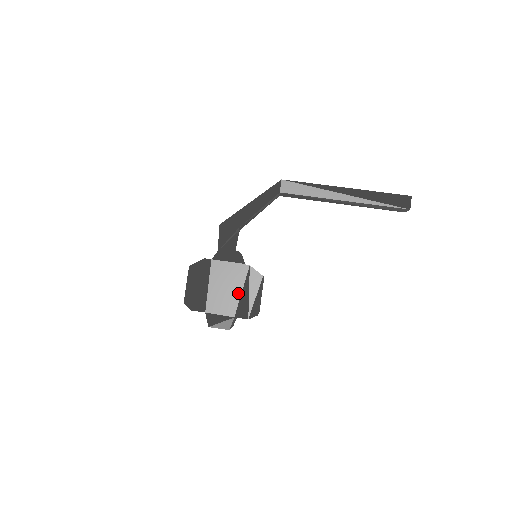
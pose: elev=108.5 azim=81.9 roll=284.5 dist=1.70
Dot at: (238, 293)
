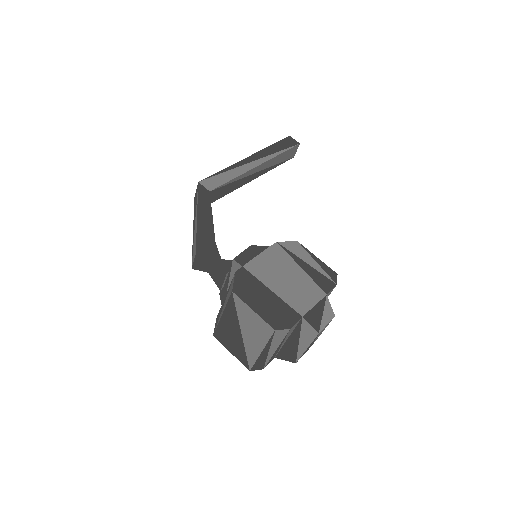
Dot at: (301, 272)
